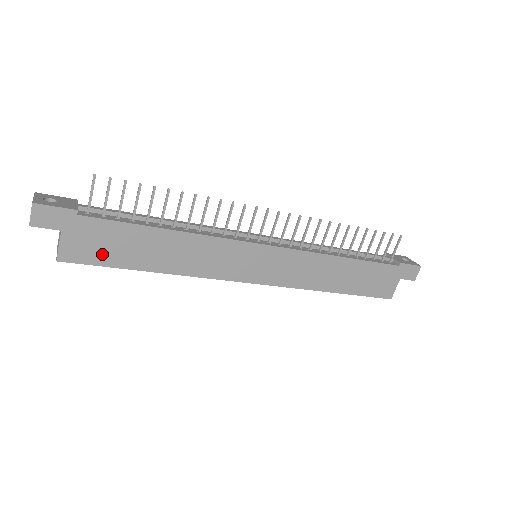
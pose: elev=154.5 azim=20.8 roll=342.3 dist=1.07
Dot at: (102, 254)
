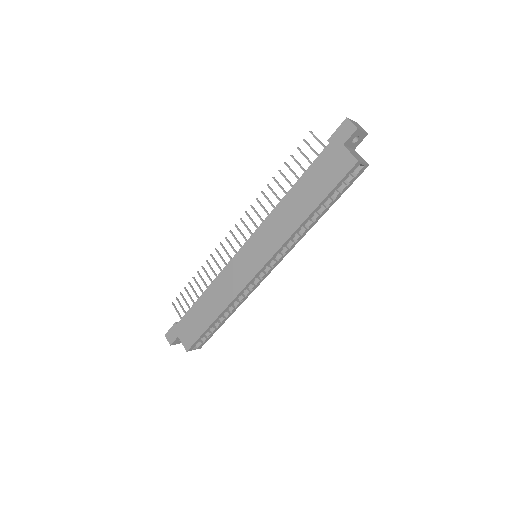
Dot at: (195, 332)
